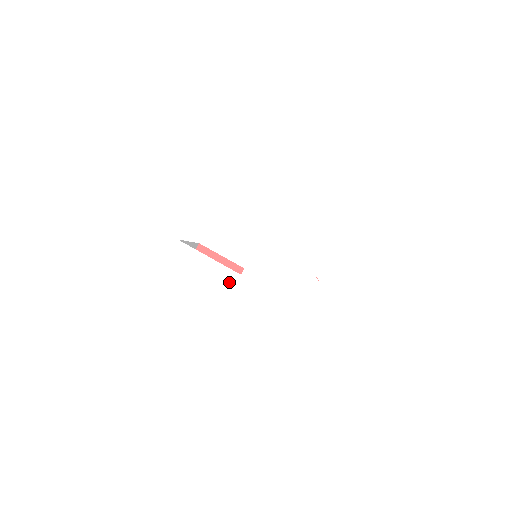
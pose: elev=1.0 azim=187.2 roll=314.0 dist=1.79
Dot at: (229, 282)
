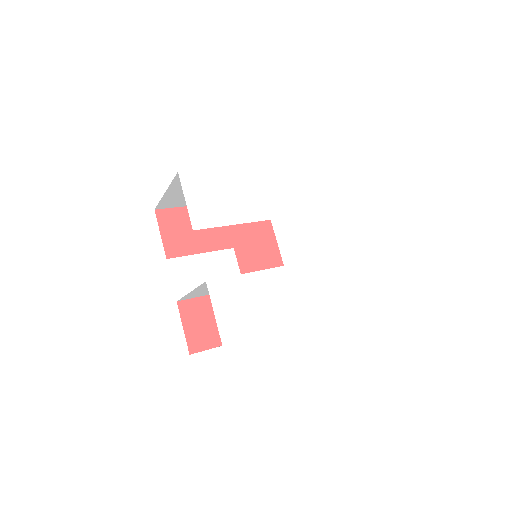
Dot at: (281, 281)
